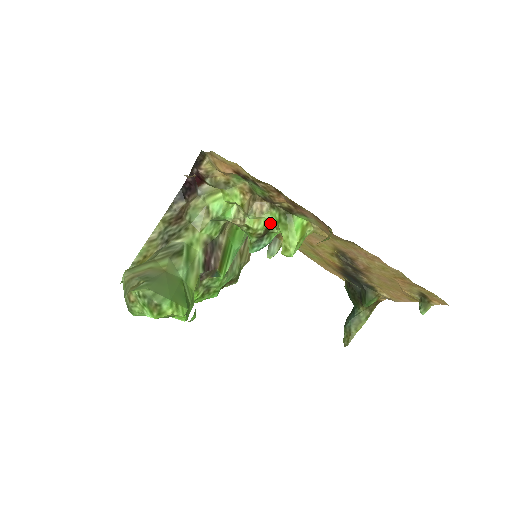
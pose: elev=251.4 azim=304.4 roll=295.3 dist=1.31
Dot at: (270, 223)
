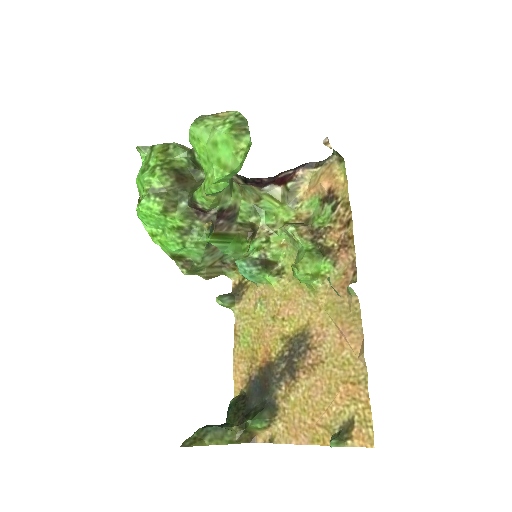
Dot at: (272, 265)
